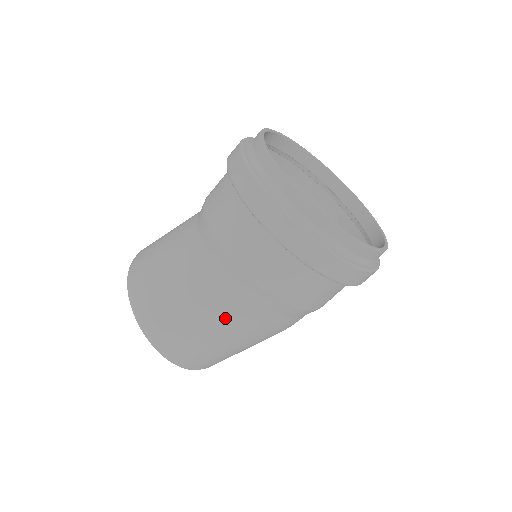
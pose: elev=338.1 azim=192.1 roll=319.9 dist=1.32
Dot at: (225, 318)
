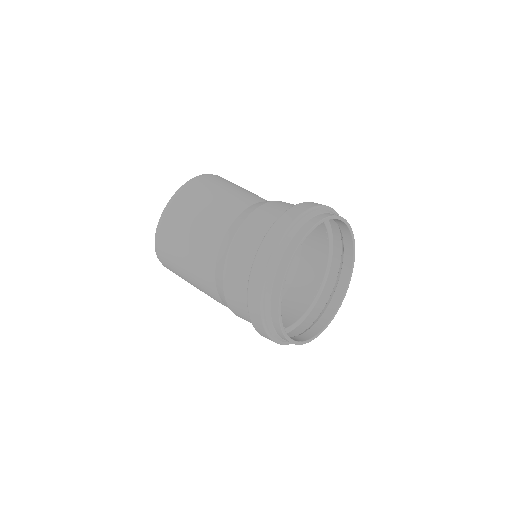
Dot at: (204, 291)
